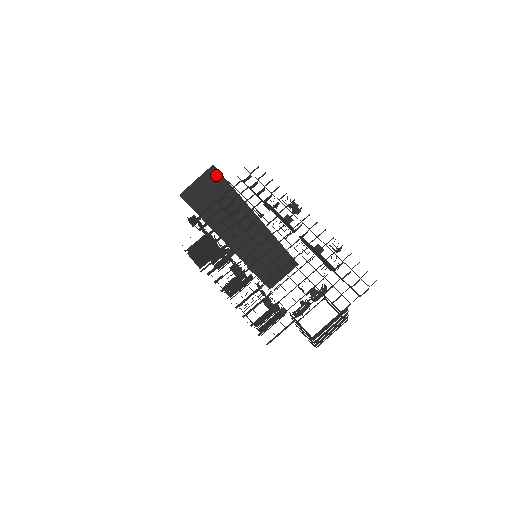
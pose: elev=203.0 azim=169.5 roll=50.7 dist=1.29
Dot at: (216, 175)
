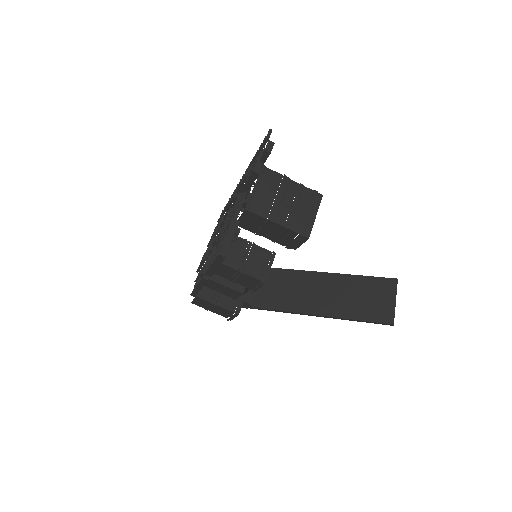
Dot at: occluded
